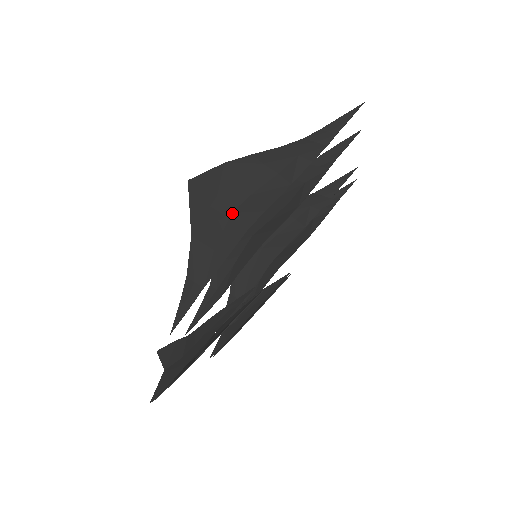
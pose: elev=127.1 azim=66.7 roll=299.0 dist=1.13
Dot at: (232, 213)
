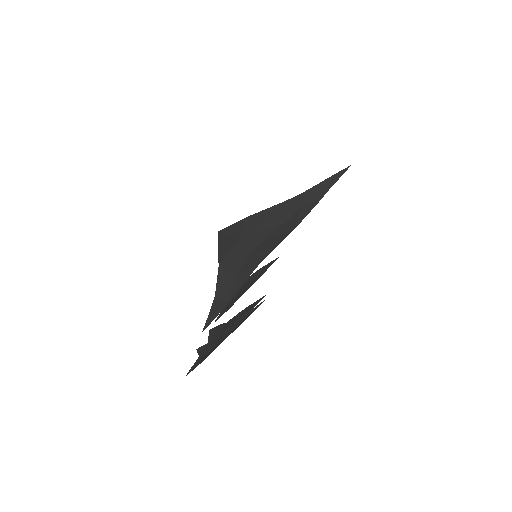
Dot at: (250, 252)
